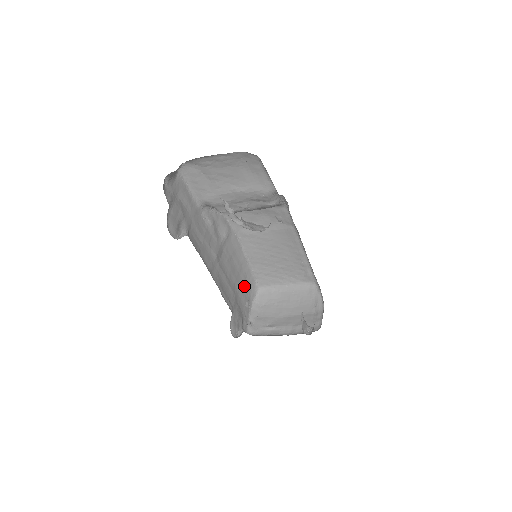
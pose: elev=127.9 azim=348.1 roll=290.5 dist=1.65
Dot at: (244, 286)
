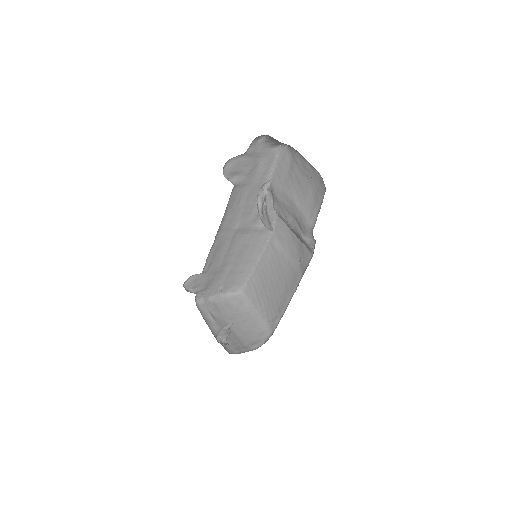
Dot at: (234, 275)
